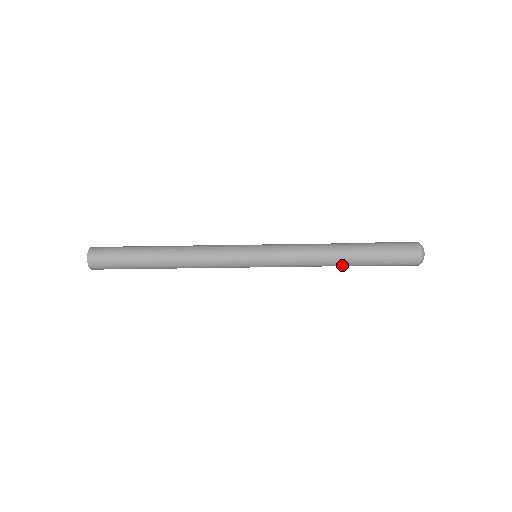
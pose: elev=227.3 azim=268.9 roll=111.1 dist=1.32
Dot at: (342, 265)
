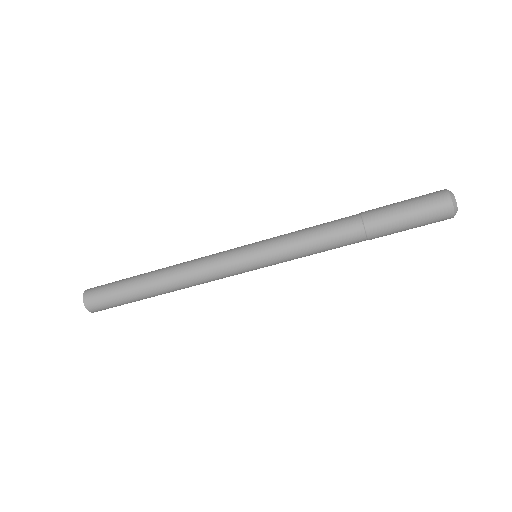
Dot at: occluded
